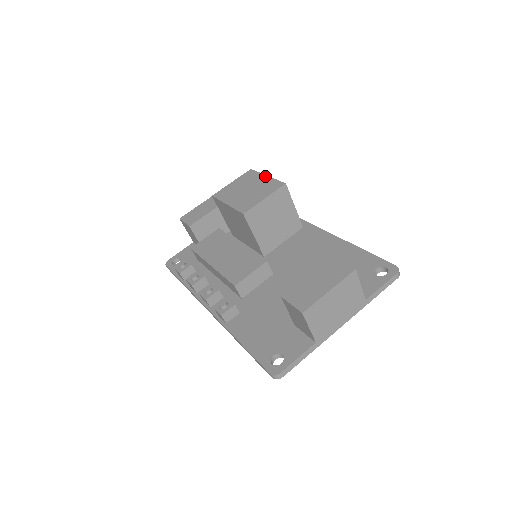
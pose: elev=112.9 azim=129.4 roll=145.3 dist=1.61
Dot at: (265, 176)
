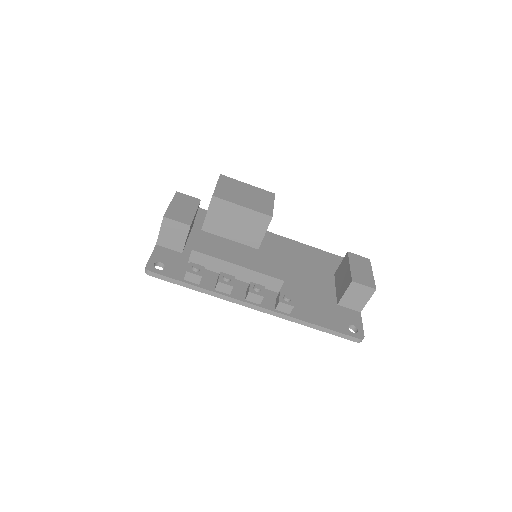
Dot at: (247, 184)
